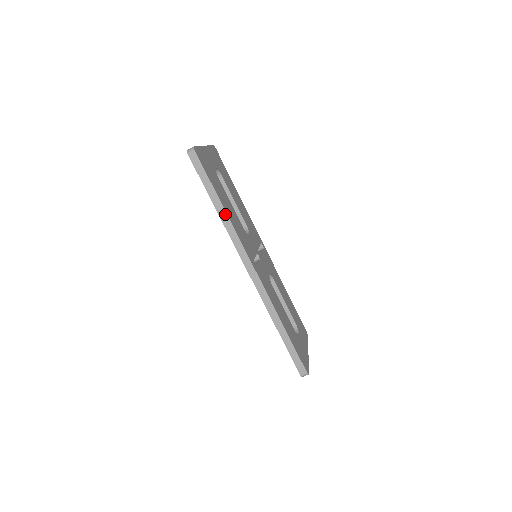
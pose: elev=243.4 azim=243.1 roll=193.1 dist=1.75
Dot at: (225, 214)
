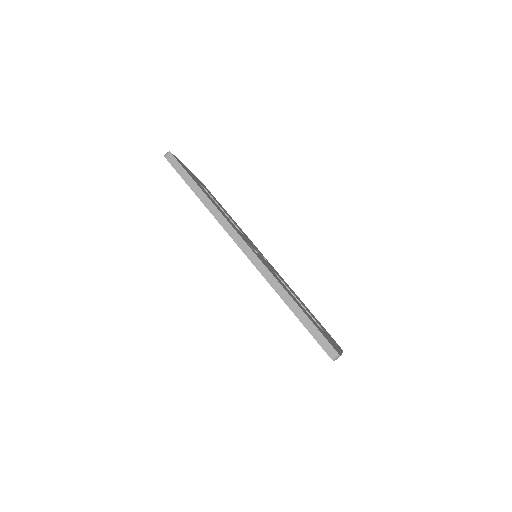
Dot at: (208, 199)
